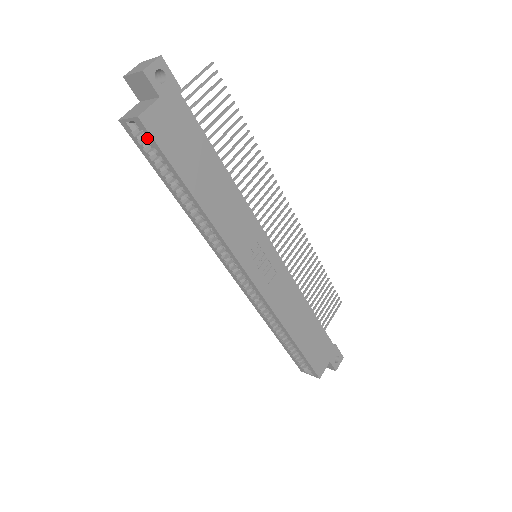
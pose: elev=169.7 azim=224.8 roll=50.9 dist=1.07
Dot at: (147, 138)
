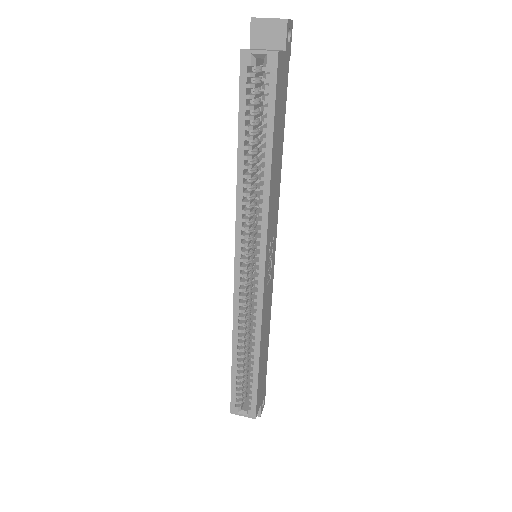
Dot at: (268, 77)
